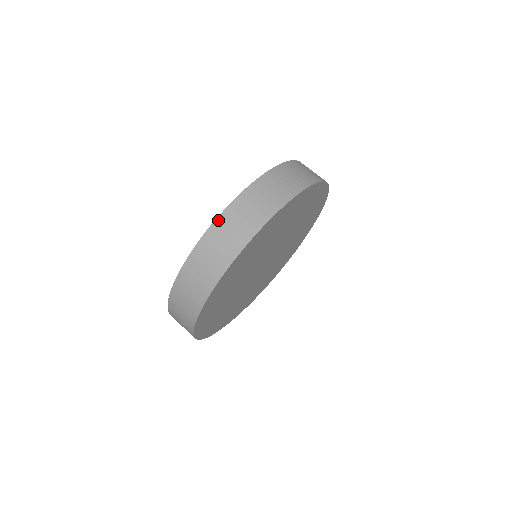
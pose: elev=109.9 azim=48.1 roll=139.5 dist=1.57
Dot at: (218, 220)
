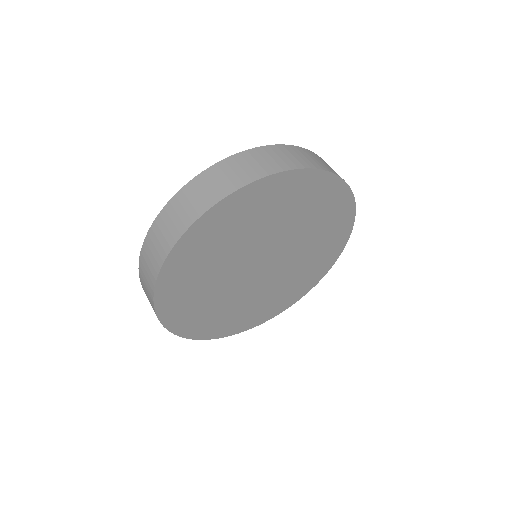
Dot at: (318, 156)
